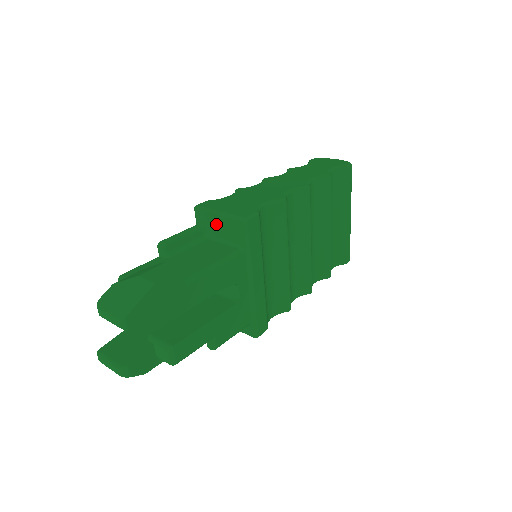
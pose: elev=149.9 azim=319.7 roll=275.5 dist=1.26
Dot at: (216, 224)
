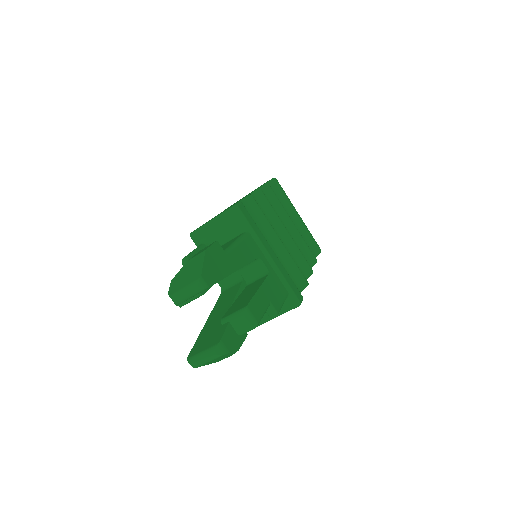
Dot at: (215, 232)
